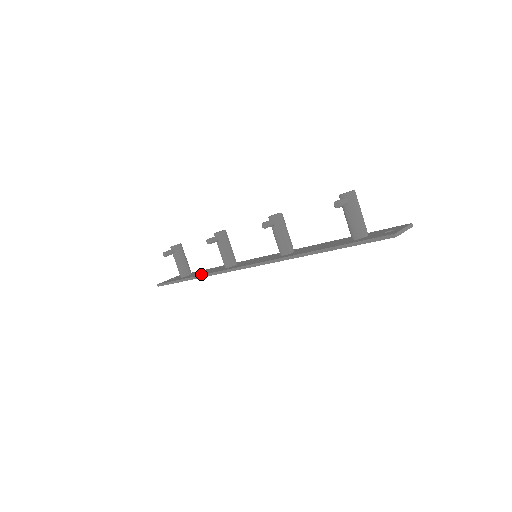
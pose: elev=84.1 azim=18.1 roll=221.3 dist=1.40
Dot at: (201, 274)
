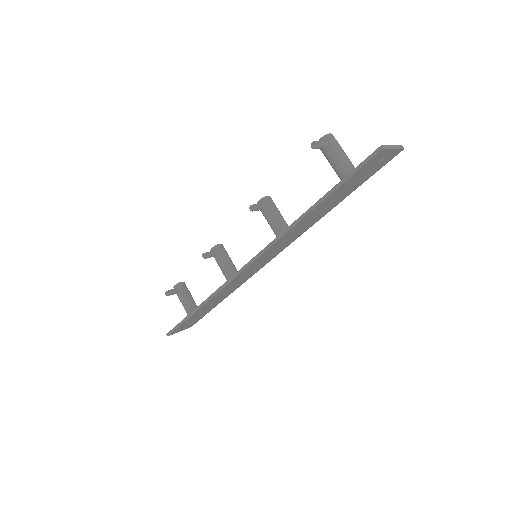
Dot at: (206, 300)
